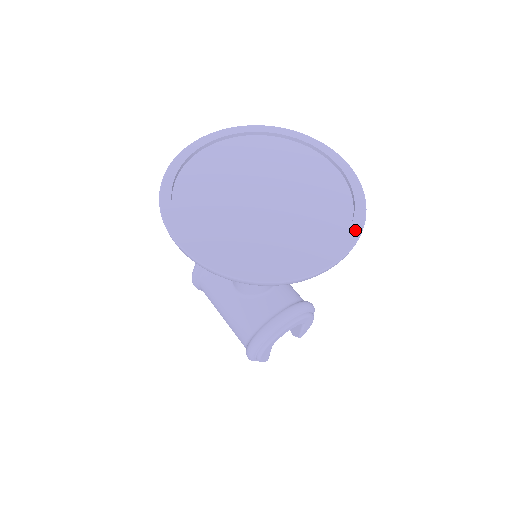
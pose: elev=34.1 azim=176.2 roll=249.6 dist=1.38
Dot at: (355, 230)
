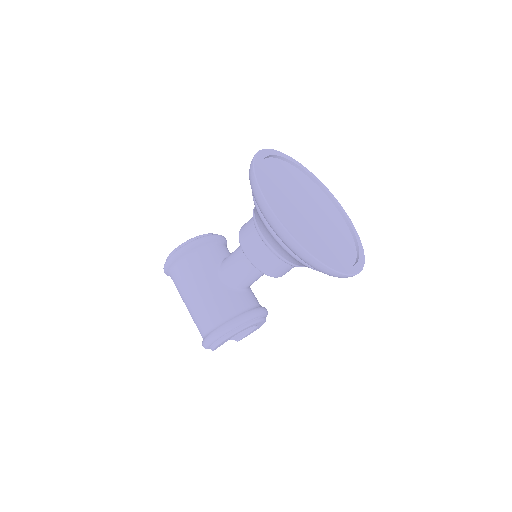
Dot at: (362, 260)
